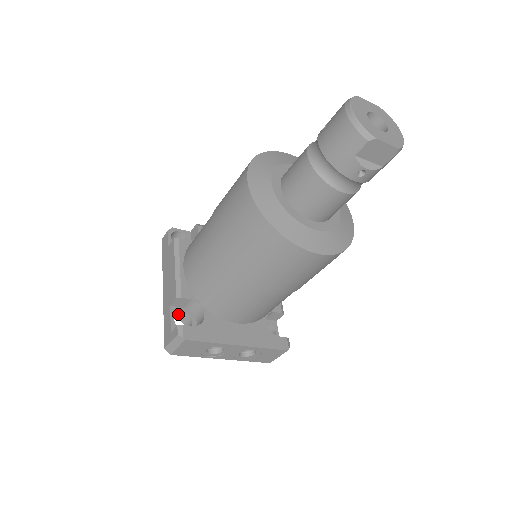
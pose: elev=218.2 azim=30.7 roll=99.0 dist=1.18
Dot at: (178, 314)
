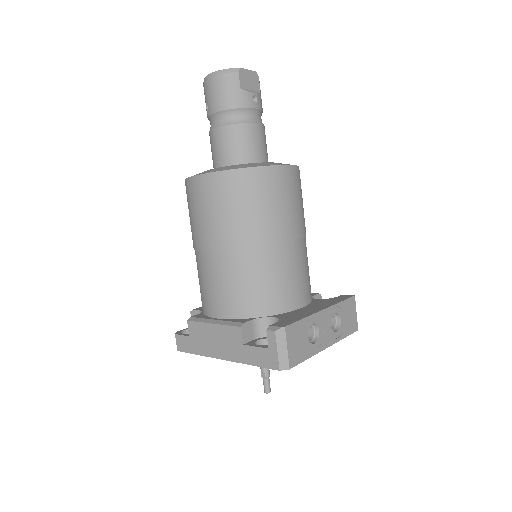
Dot at: occluded
